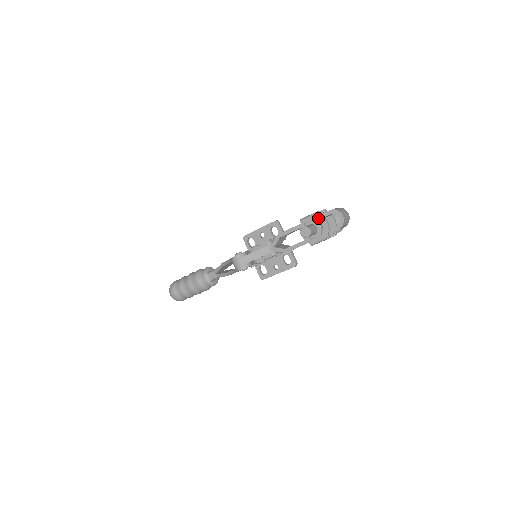
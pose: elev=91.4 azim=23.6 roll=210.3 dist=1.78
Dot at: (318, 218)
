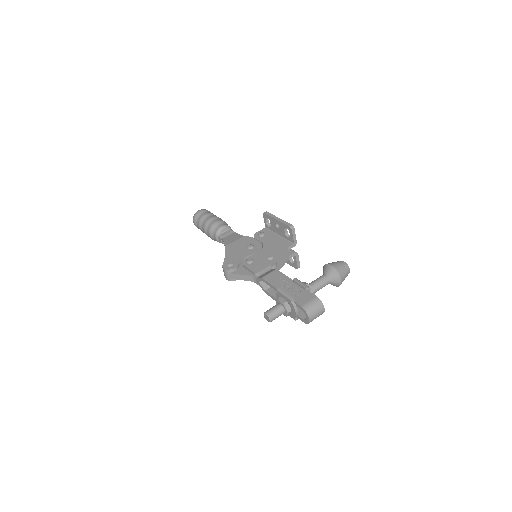
Dot at: (290, 303)
